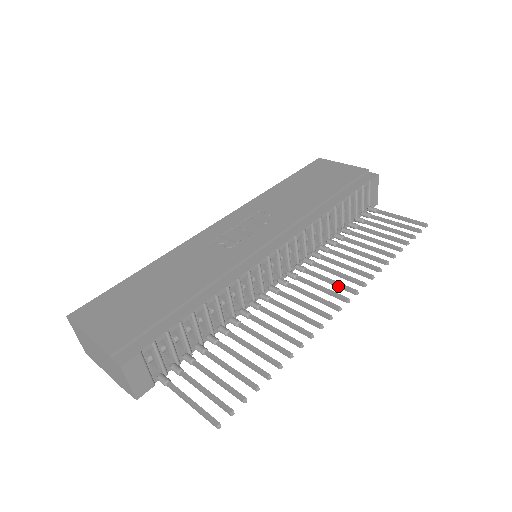
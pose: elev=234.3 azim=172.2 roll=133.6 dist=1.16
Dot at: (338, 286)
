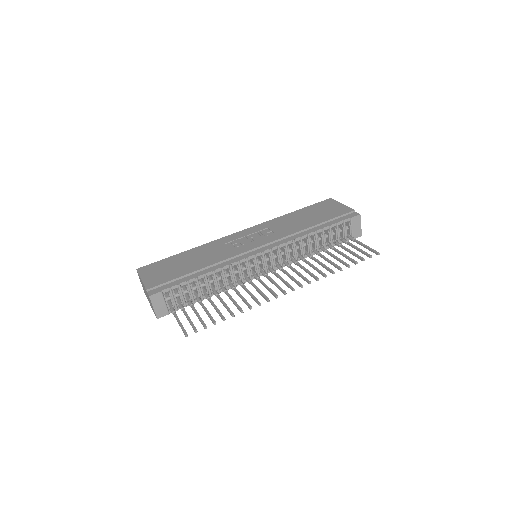
Dot at: (294, 281)
